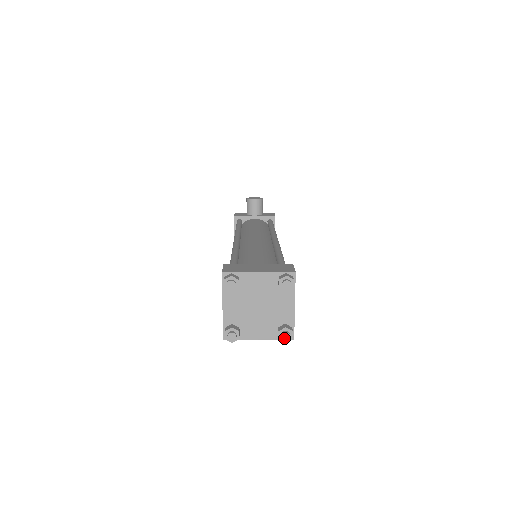
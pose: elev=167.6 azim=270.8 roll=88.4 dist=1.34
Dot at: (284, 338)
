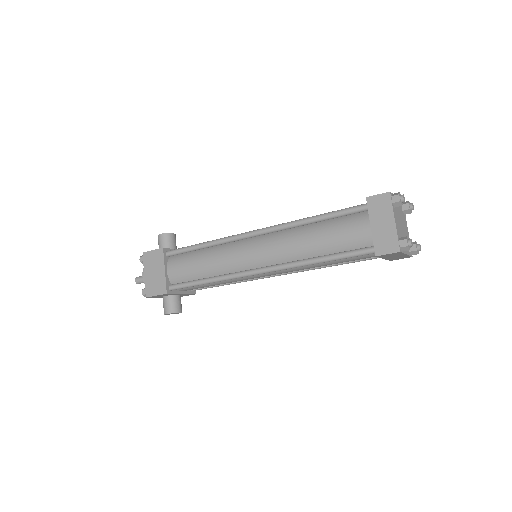
Dot at: (420, 248)
